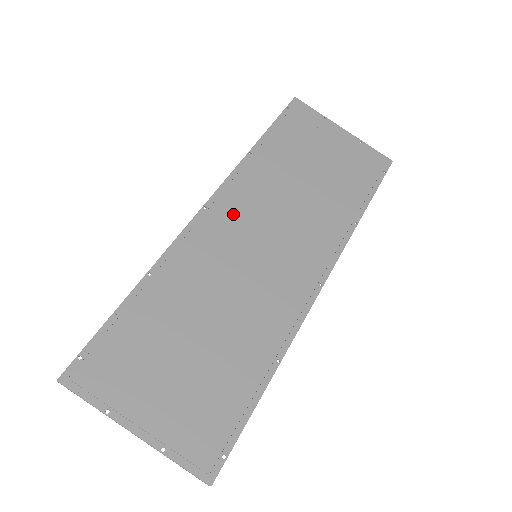
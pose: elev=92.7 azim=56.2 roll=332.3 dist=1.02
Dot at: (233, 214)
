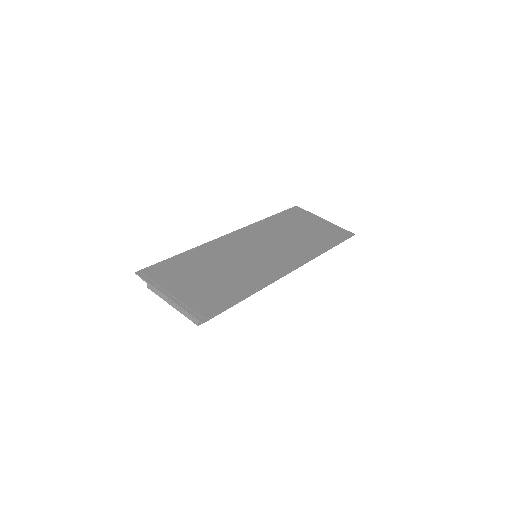
Dot at: (246, 237)
